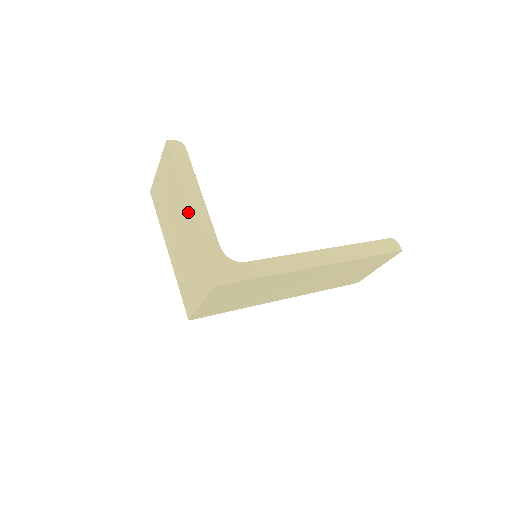
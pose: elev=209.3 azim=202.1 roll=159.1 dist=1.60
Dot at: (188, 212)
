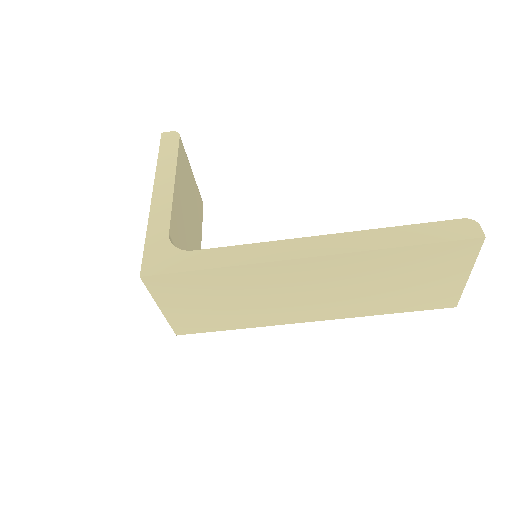
Dot at: (153, 199)
